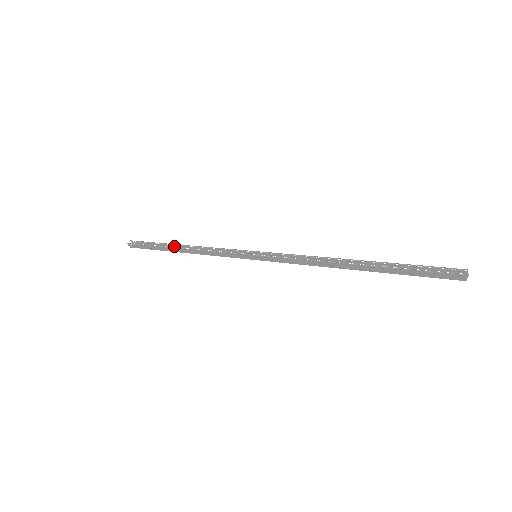
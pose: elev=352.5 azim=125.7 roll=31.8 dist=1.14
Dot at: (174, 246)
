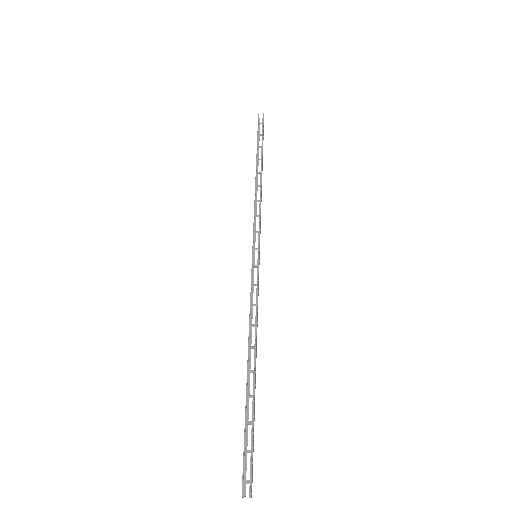
Dot at: (262, 162)
